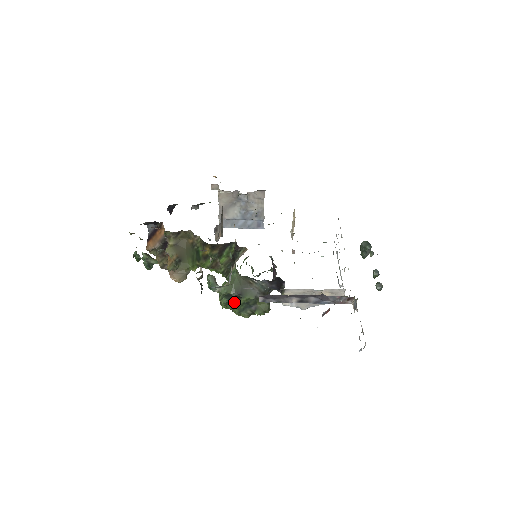
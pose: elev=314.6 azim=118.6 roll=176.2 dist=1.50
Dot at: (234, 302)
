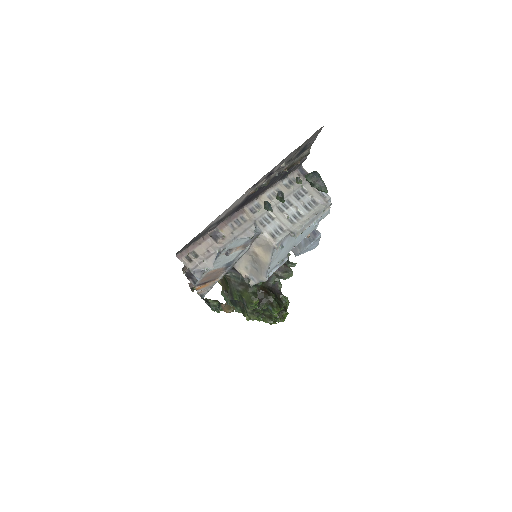
Dot at: (244, 308)
